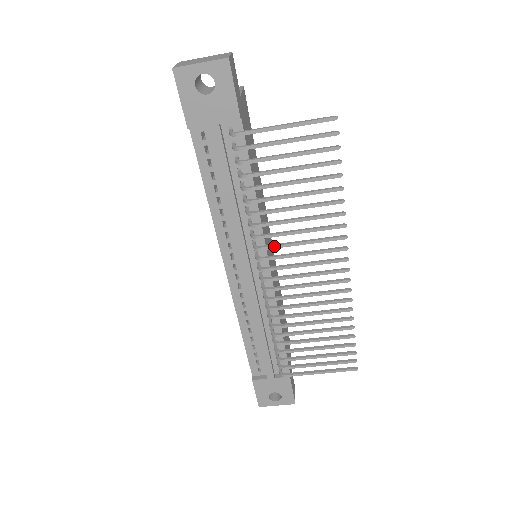
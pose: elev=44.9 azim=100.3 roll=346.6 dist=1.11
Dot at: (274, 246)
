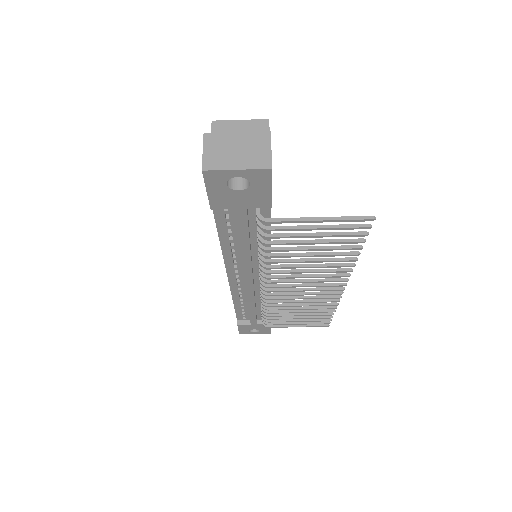
Dot at: (281, 278)
